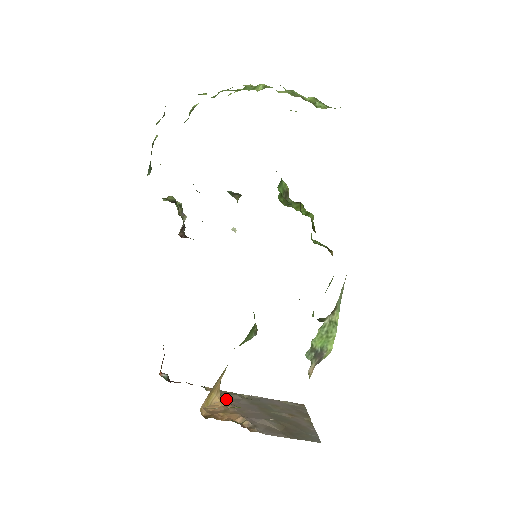
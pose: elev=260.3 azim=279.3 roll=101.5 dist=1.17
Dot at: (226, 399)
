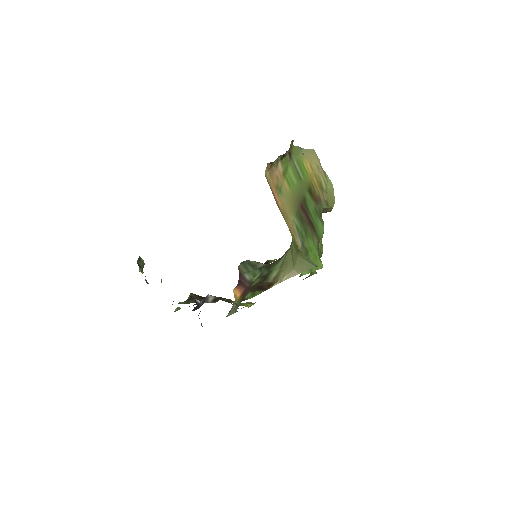
Dot at: occluded
